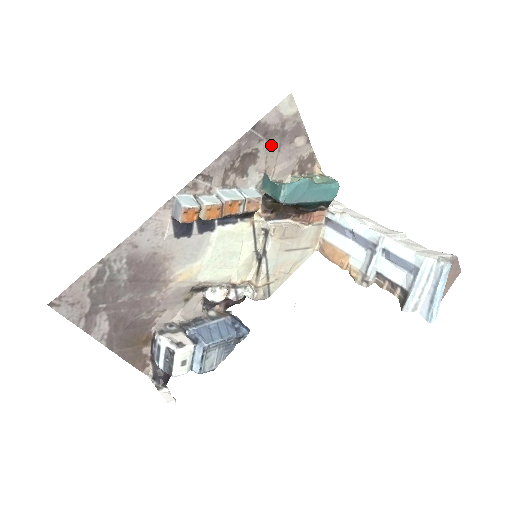
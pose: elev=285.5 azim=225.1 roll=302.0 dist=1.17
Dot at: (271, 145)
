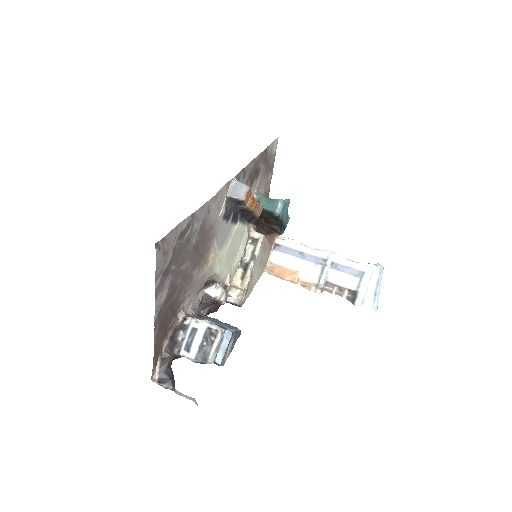
Dot at: (264, 170)
